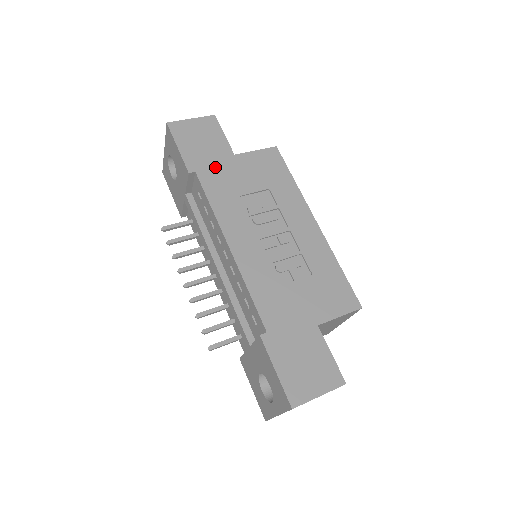
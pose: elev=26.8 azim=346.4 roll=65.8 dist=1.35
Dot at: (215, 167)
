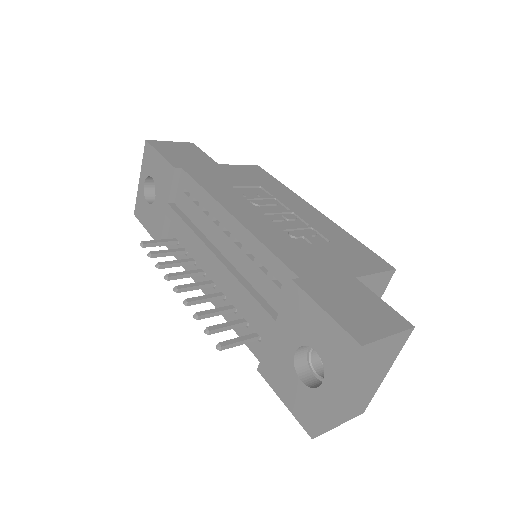
Dot at: (201, 168)
